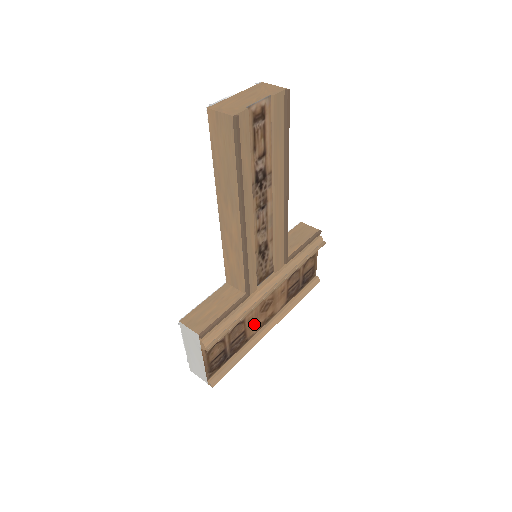
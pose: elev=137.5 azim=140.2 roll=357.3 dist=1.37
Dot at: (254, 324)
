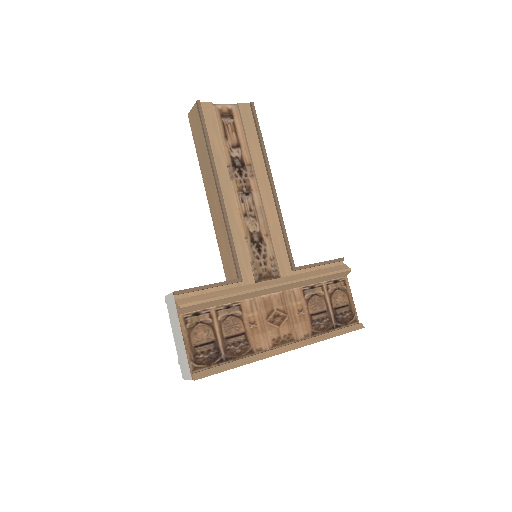
Dot at: (260, 333)
